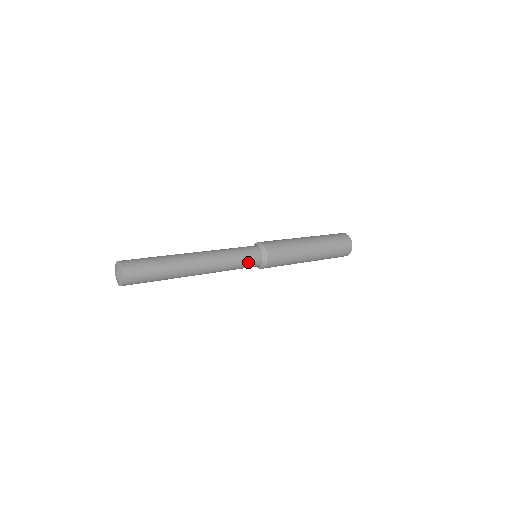
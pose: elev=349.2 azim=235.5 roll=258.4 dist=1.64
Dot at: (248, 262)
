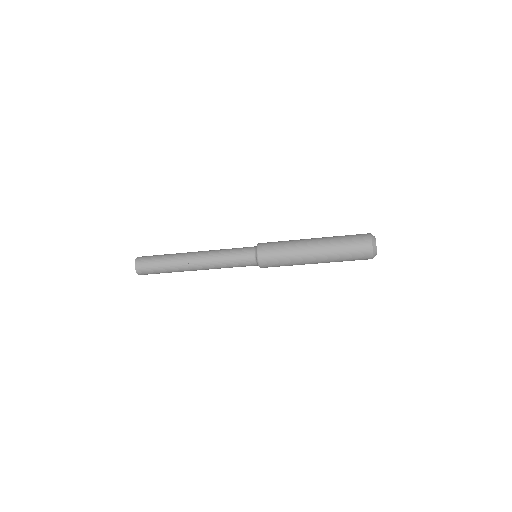
Dot at: (240, 253)
